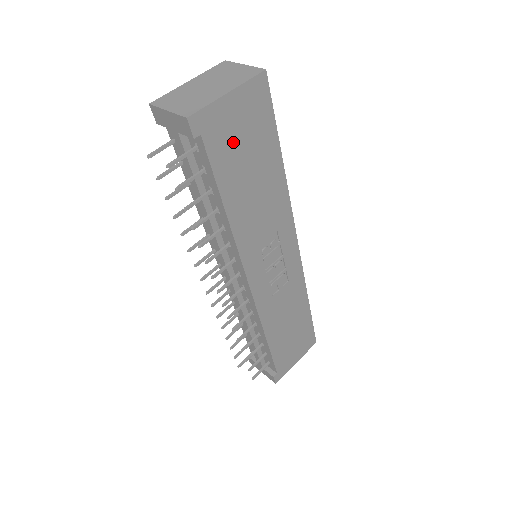
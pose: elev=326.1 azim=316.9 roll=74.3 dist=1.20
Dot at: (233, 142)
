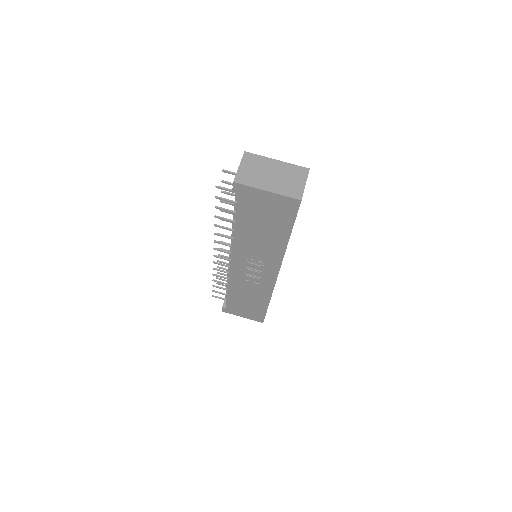
Dot at: (258, 209)
